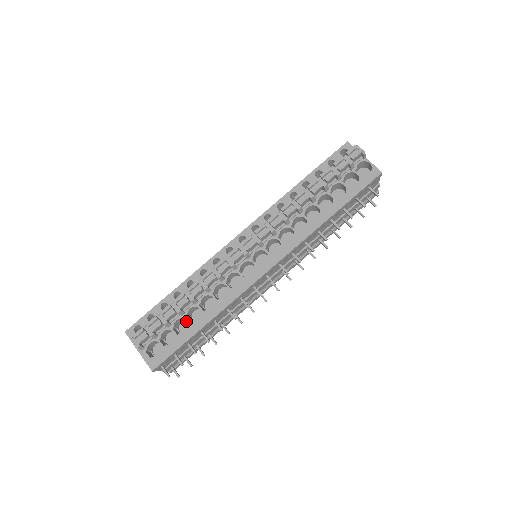
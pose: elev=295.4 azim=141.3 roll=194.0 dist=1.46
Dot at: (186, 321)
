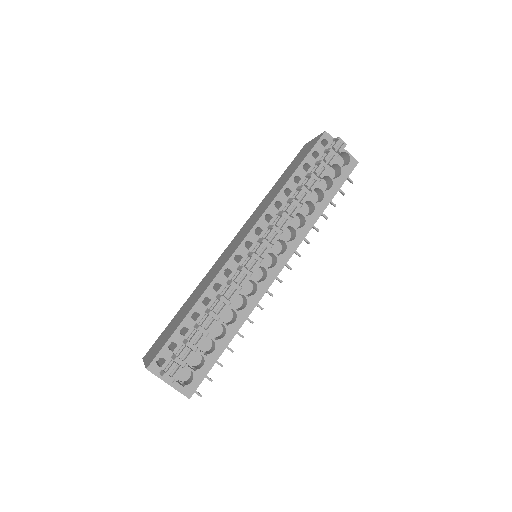
Dot at: occluded
